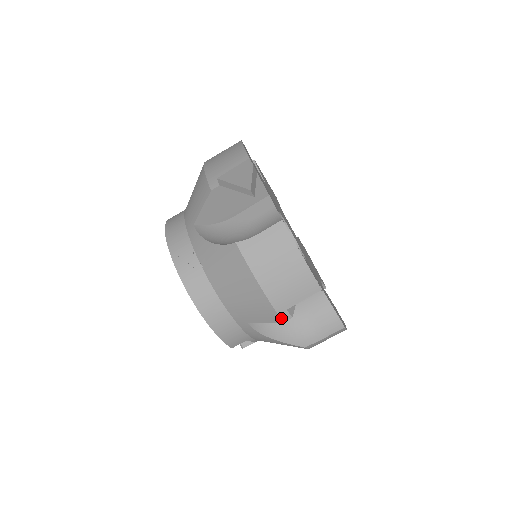
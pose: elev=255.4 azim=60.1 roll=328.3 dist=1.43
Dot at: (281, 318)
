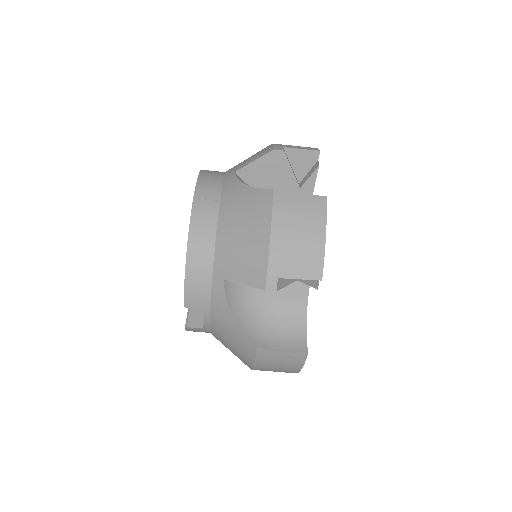
Dot at: (266, 284)
